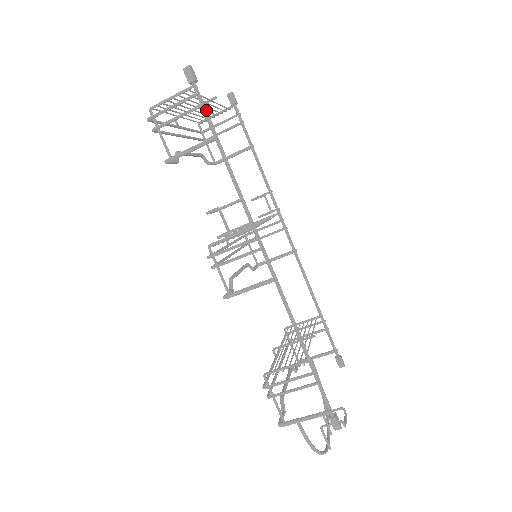
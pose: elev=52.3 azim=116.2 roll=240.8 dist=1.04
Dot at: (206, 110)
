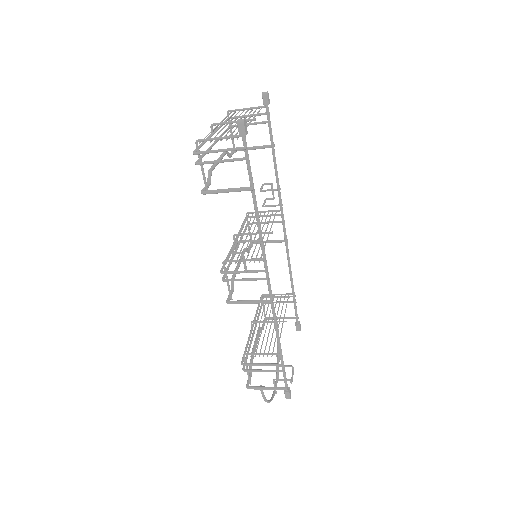
Dot at: (249, 162)
